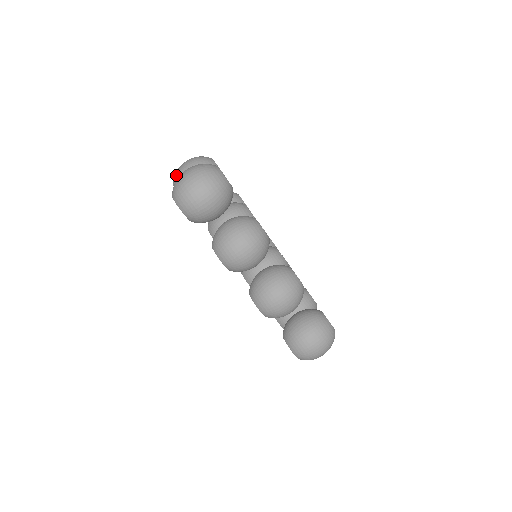
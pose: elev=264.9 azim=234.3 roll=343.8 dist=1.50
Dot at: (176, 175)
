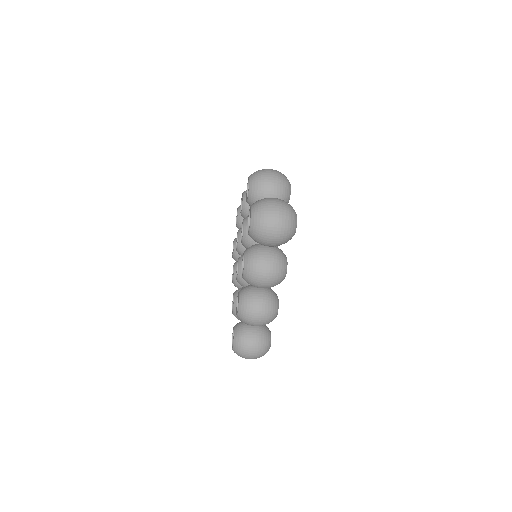
Dot at: (258, 177)
